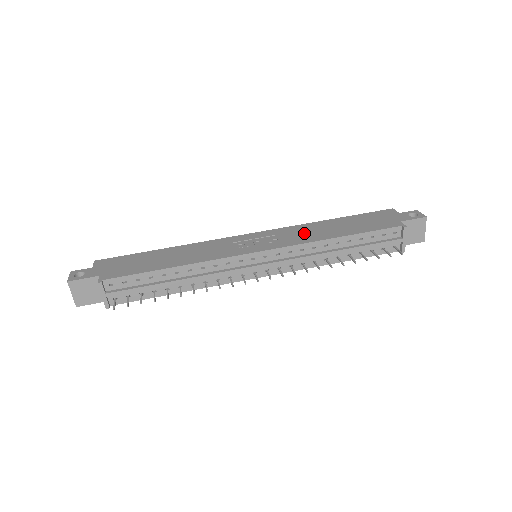
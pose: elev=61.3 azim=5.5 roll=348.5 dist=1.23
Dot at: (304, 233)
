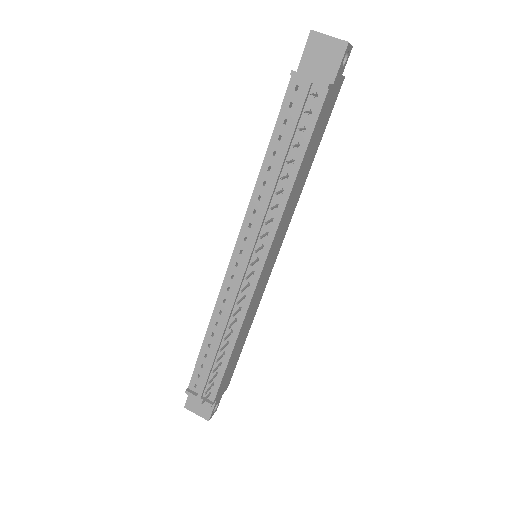
Dot at: occluded
